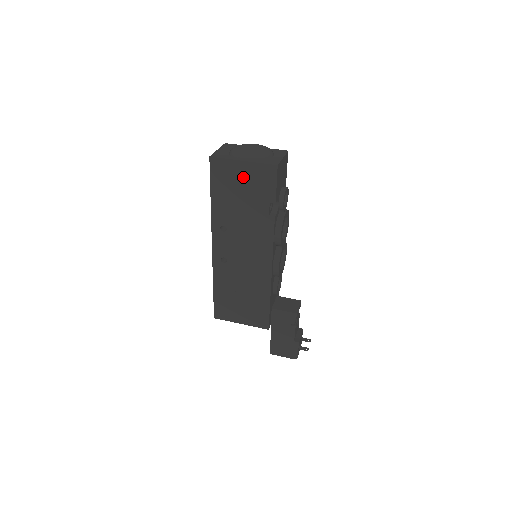
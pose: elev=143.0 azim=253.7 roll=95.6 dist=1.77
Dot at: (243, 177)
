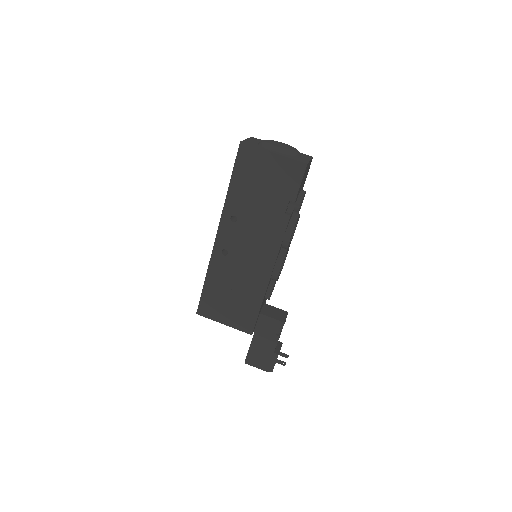
Dot at: (269, 169)
